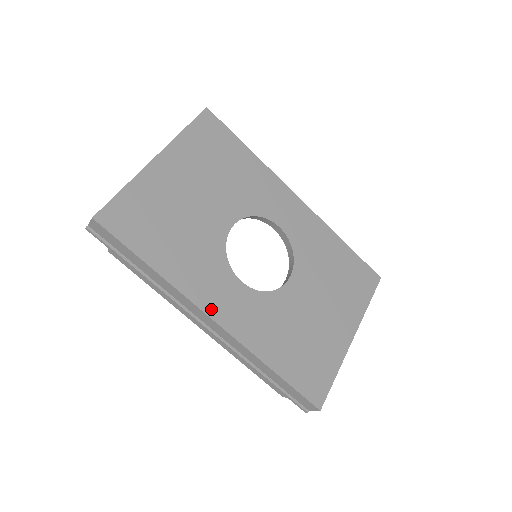
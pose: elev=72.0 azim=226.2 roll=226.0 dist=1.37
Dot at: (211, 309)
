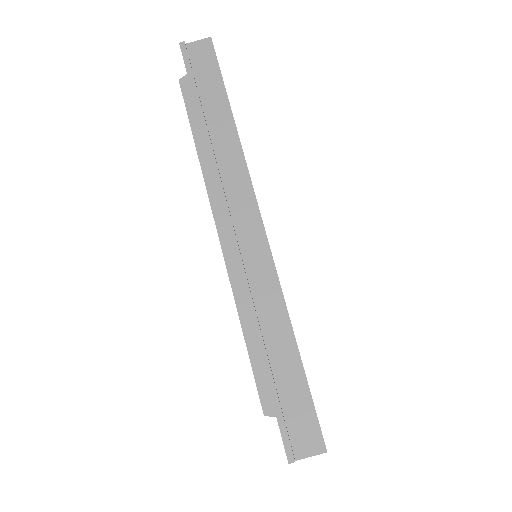
Dot at: occluded
